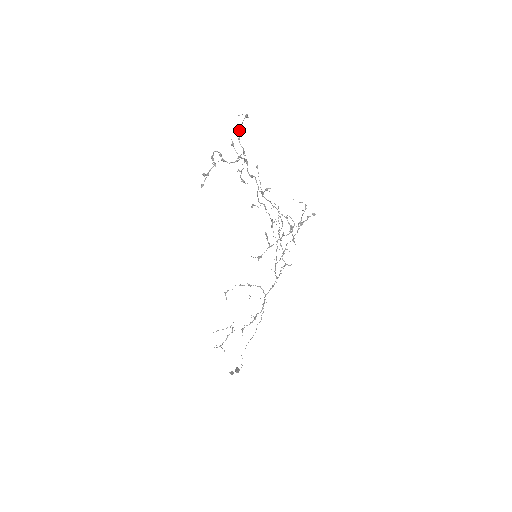
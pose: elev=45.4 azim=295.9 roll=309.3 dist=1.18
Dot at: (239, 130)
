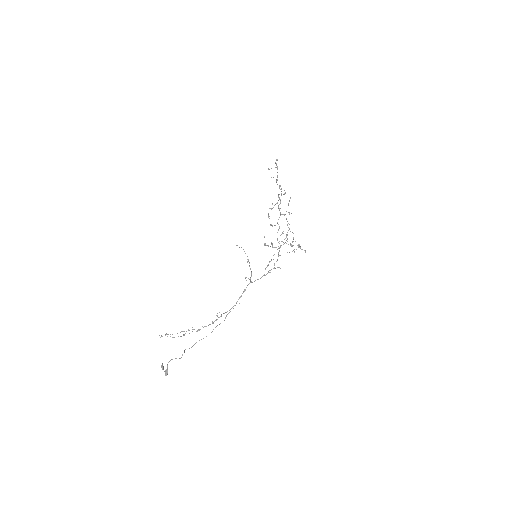
Dot at: (278, 195)
